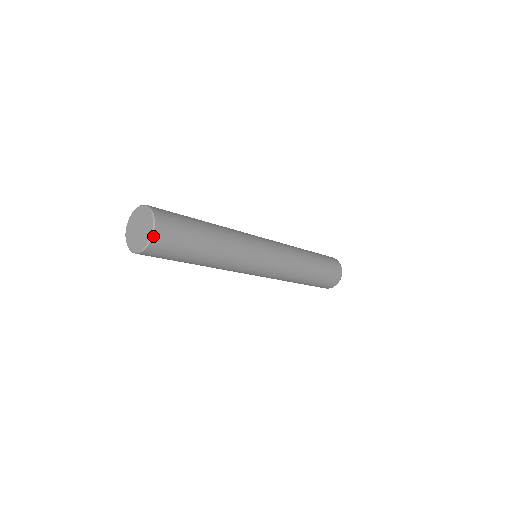
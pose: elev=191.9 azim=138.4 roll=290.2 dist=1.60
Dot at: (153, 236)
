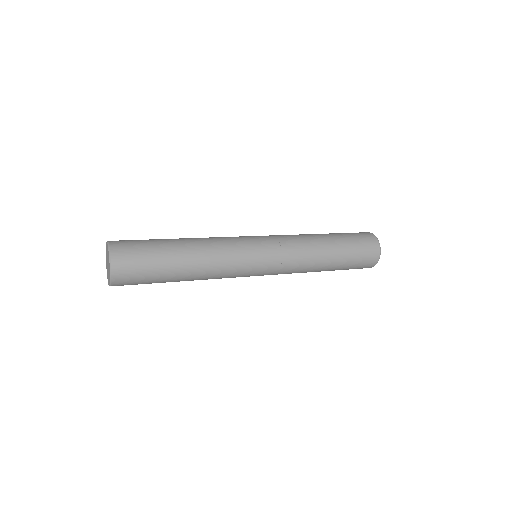
Dot at: (112, 283)
